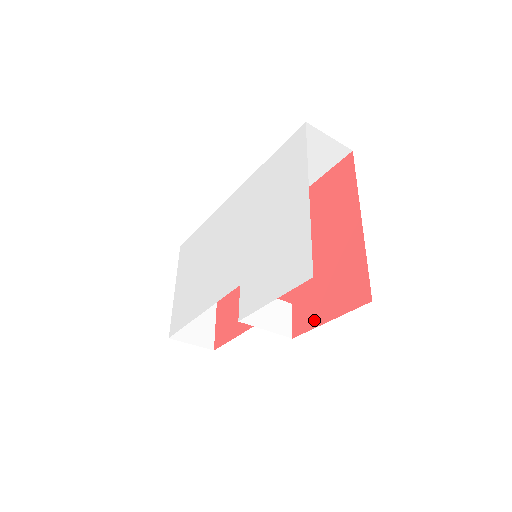
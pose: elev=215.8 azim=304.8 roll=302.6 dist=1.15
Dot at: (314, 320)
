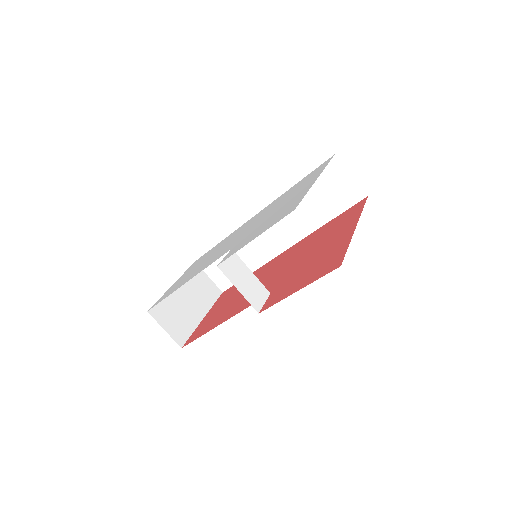
Dot at: (284, 295)
